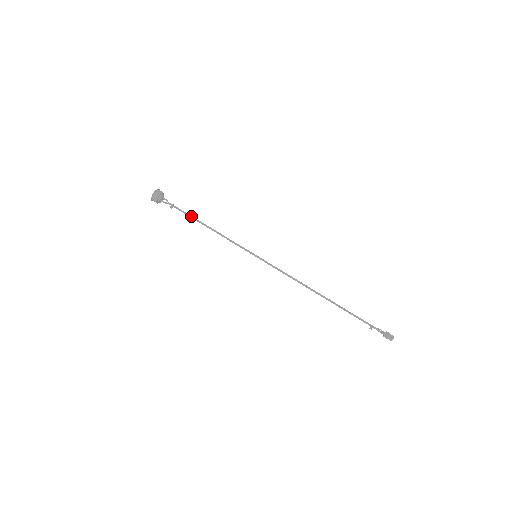
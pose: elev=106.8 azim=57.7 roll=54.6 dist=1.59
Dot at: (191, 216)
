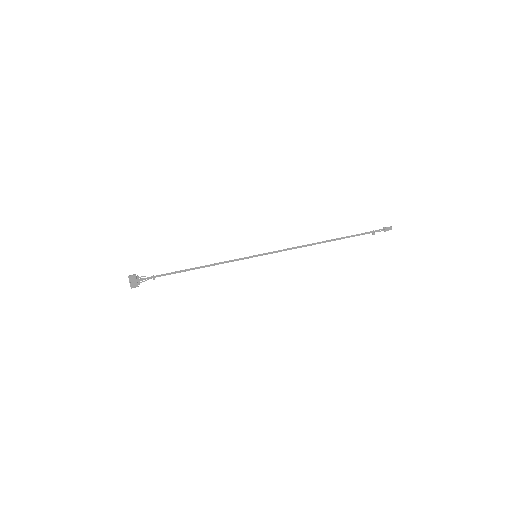
Dot at: (178, 271)
